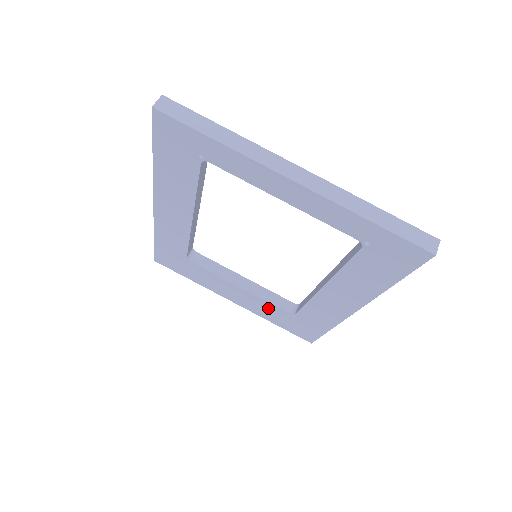
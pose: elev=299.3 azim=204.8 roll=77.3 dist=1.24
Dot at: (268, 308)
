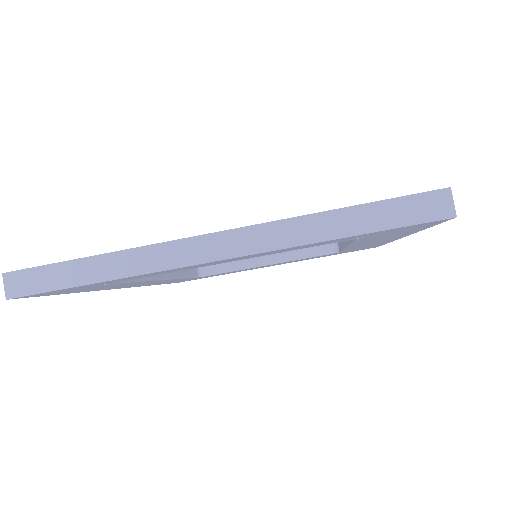
Dot at: occluded
